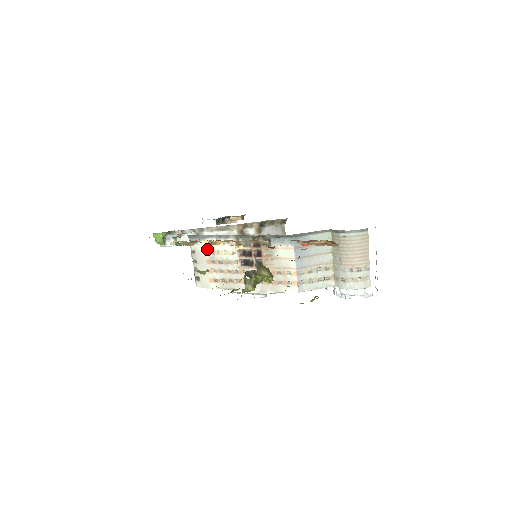
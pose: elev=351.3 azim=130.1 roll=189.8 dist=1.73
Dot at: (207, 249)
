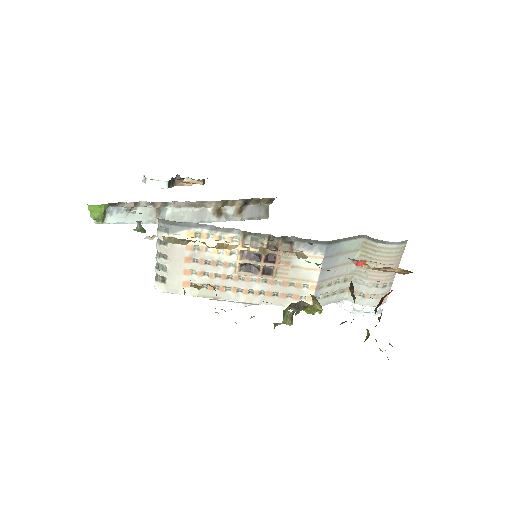
Dot at: (190, 243)
